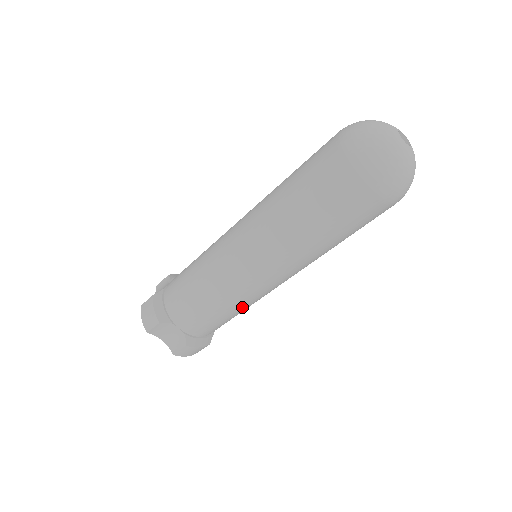
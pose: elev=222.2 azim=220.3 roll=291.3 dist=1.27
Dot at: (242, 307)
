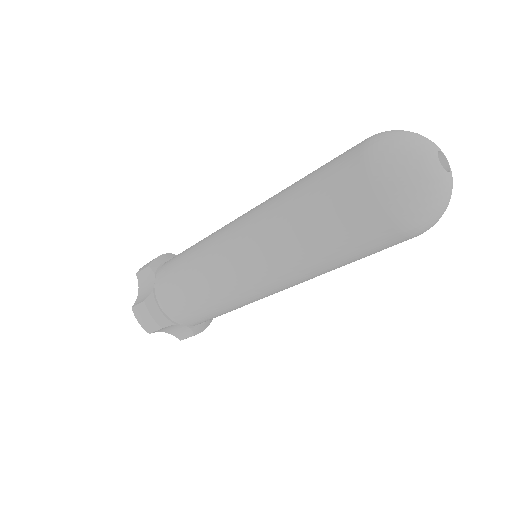
Dot at: occluded
